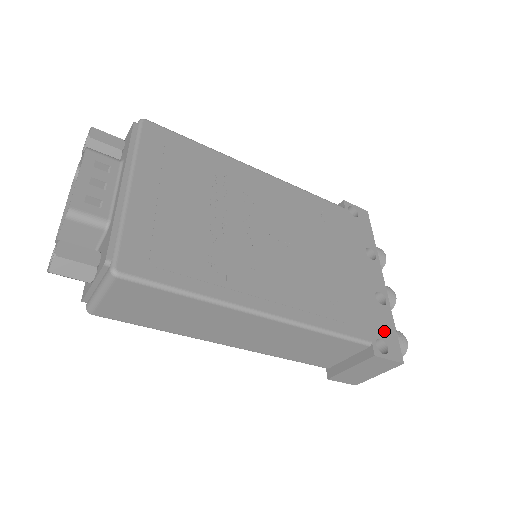
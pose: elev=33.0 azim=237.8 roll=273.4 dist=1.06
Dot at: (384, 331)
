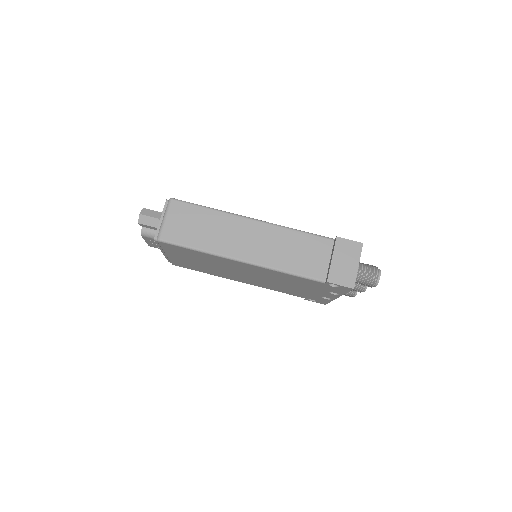
Dot at: occluded
